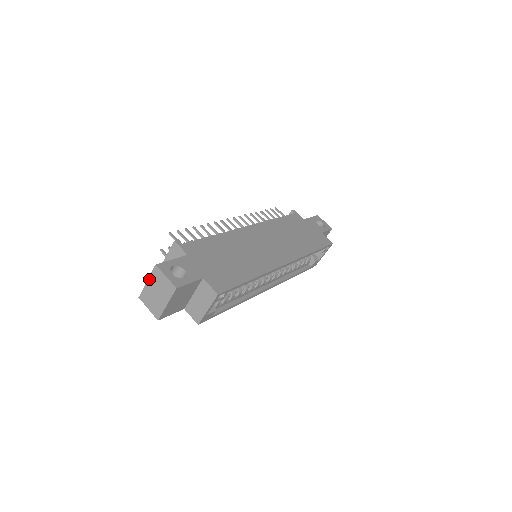
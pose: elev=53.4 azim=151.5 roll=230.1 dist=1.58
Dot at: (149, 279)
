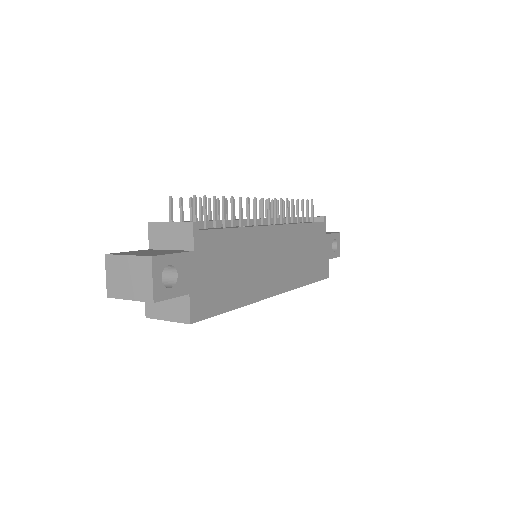
Dot at: (132, 257)
